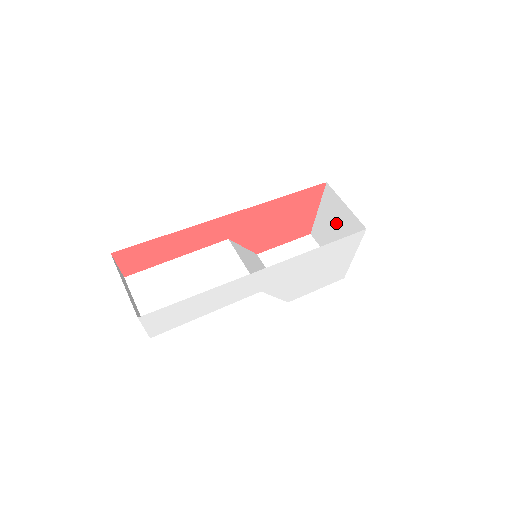
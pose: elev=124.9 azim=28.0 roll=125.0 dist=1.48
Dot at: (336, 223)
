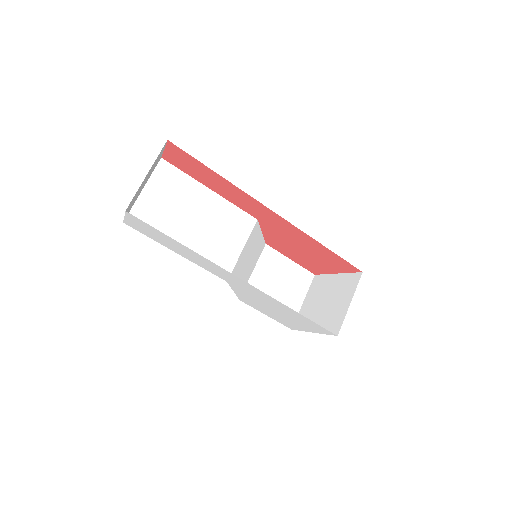
Dot at: (332, 300)
